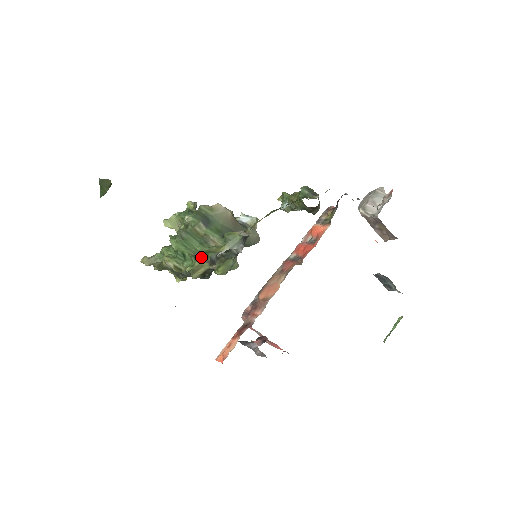
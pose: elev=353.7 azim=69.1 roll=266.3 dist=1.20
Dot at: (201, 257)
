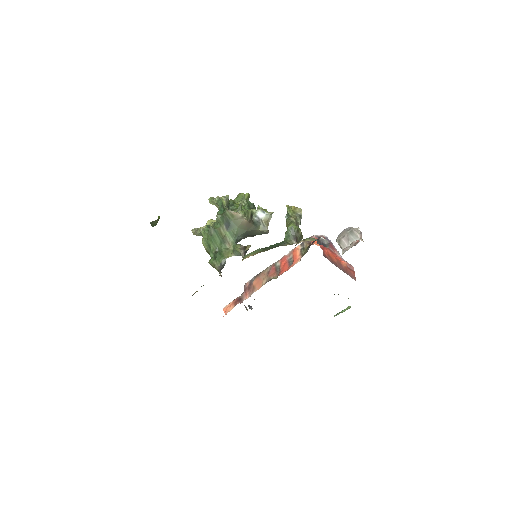
Dot at: (216, 261)
